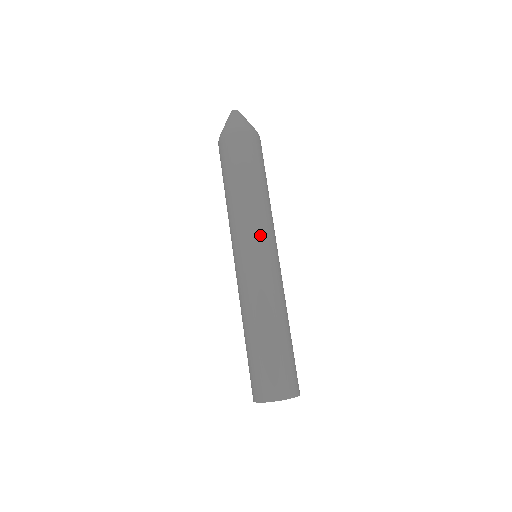
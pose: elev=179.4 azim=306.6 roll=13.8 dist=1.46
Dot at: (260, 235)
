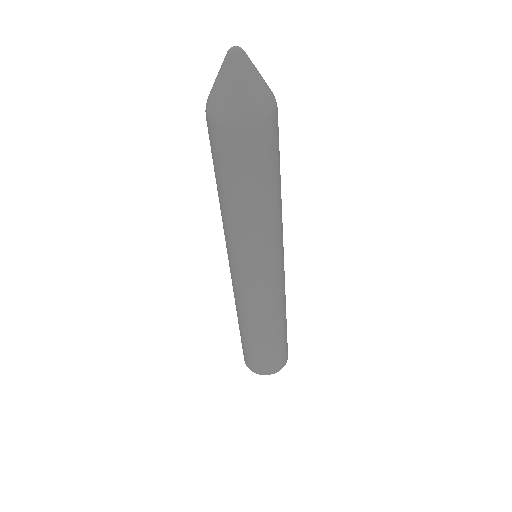
Dot at: (270, 257)
